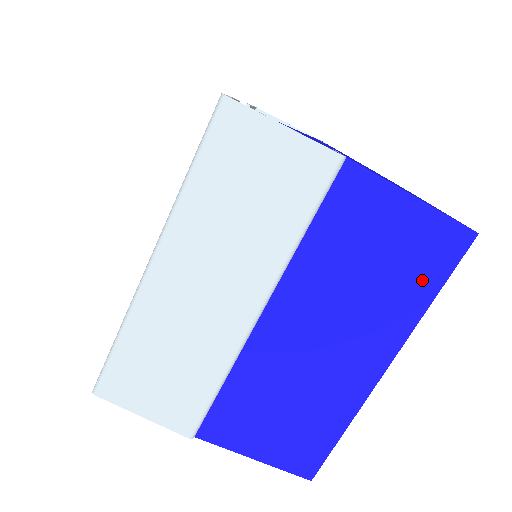
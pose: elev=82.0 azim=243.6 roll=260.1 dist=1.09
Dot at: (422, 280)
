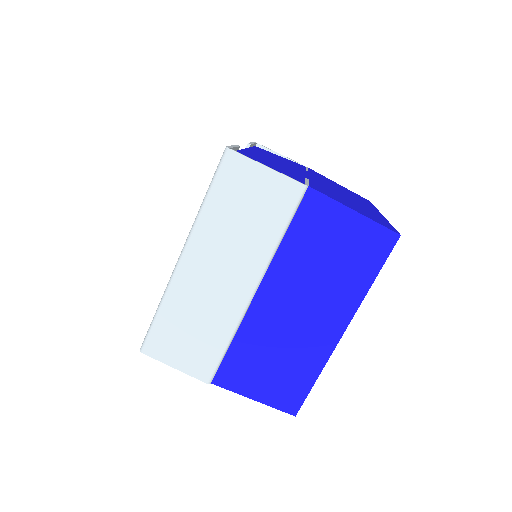
Dot at: (365, 268)
